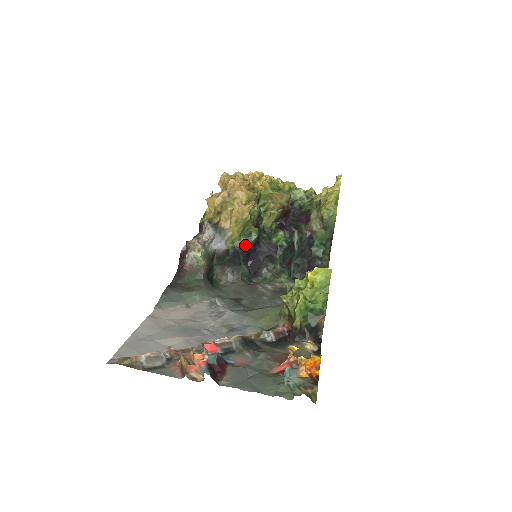
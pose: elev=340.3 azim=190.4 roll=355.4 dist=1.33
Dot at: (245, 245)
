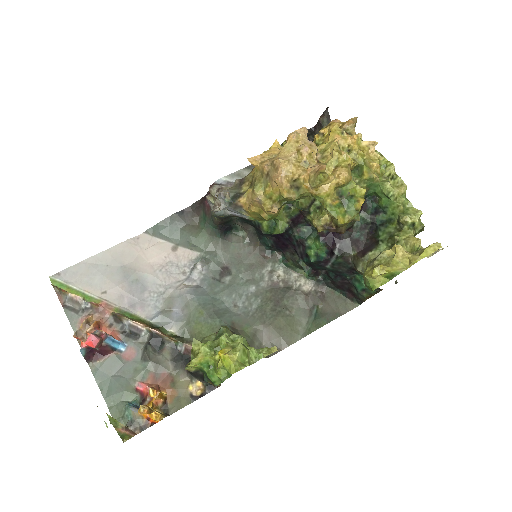
Dot at: (264, 231)
